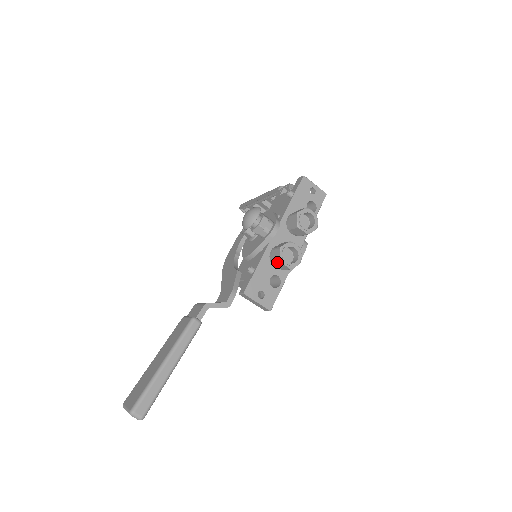
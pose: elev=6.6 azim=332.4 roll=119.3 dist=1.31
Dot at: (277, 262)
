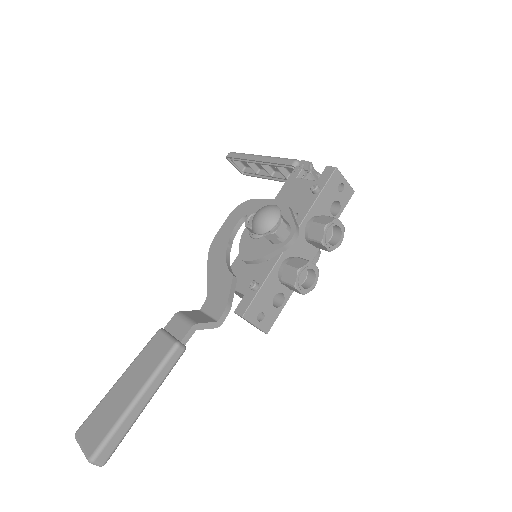
Dot at: (289, 285)
